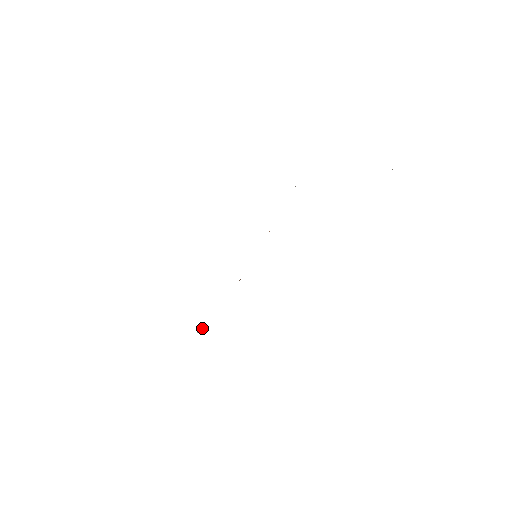
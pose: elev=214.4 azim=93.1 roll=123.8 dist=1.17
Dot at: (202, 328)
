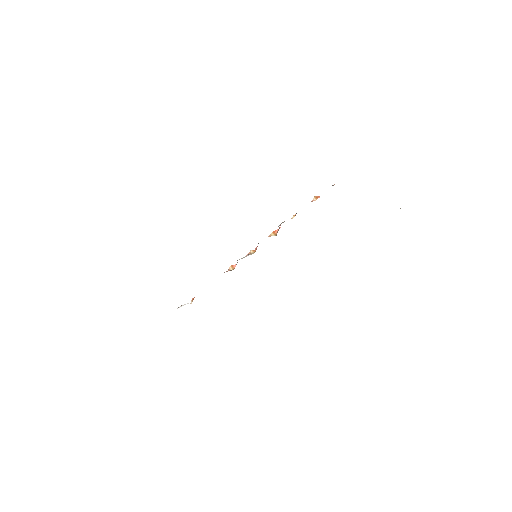
Dot at: (183, 305)
